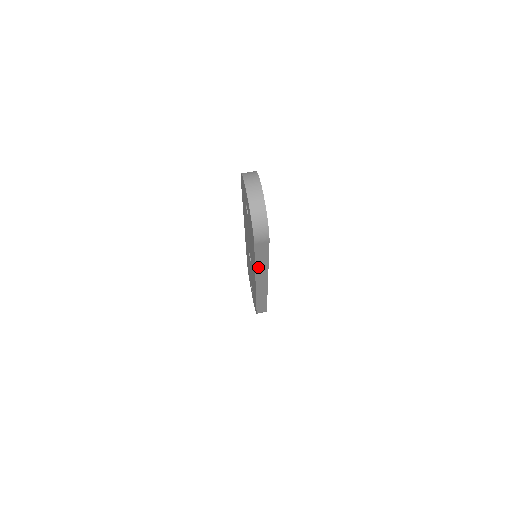
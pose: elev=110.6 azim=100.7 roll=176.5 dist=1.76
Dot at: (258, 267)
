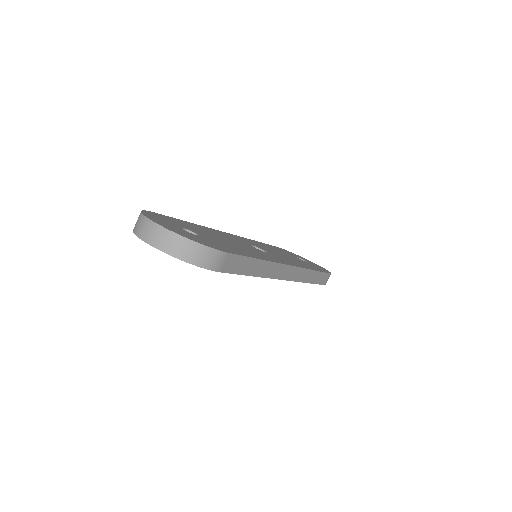
Dot at: (260, 273)
